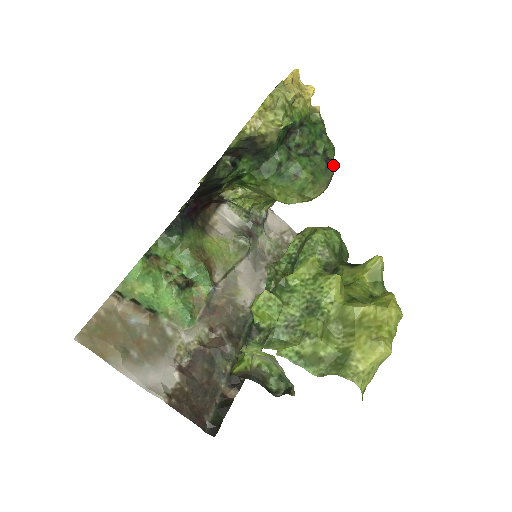
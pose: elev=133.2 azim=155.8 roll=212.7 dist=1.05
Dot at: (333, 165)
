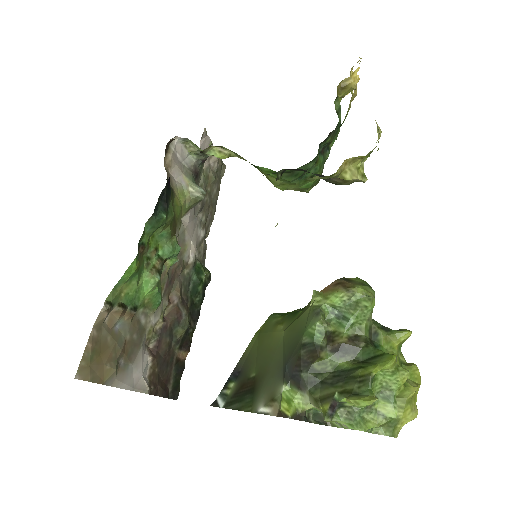
Dot at: occluded
